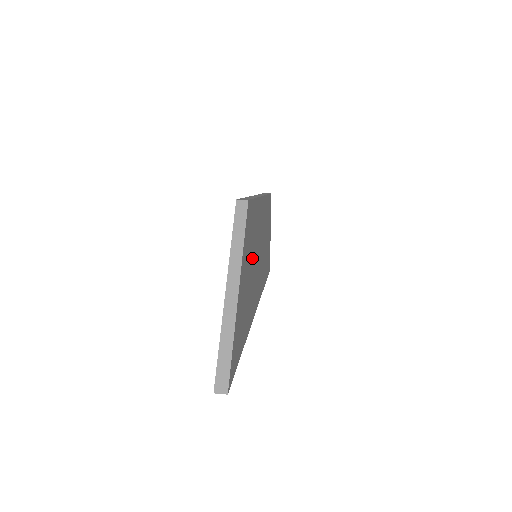
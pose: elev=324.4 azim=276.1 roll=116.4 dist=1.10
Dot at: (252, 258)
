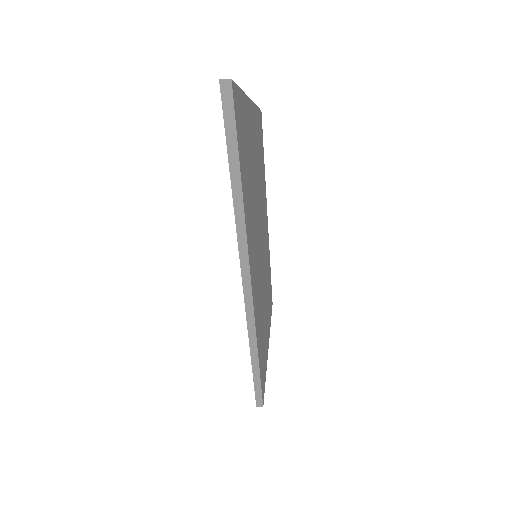
Dot at: (256, 182)
